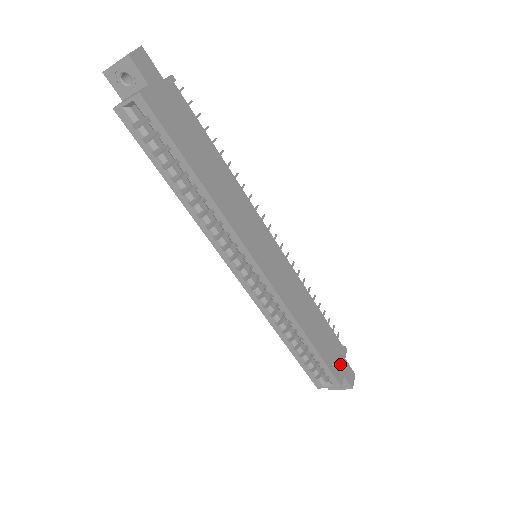
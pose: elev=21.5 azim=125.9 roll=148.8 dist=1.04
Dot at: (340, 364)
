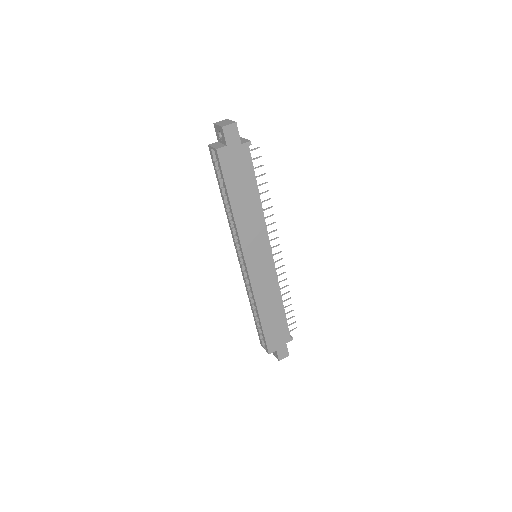
Dot at: (278, 343)
